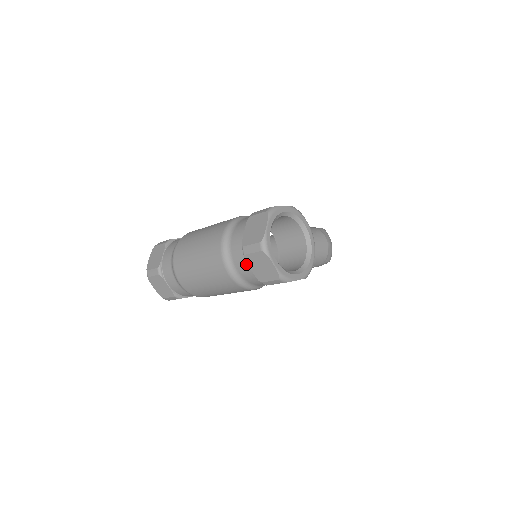
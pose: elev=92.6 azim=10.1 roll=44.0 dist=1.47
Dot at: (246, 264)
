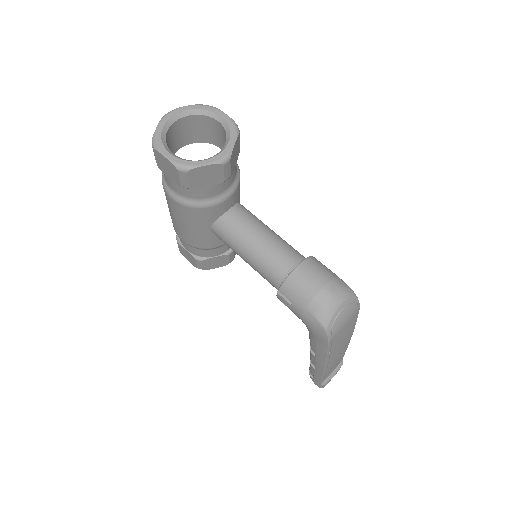
Dot at: occluded
